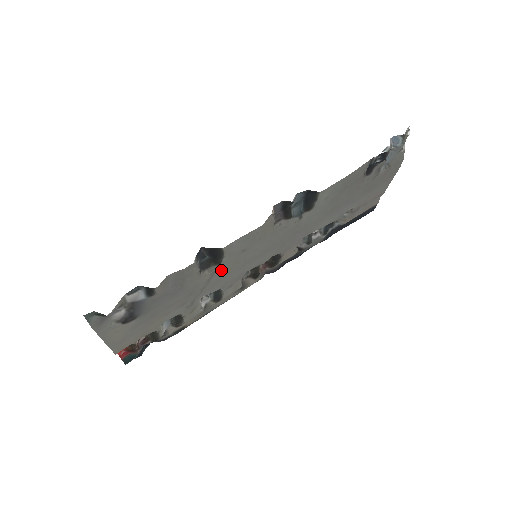
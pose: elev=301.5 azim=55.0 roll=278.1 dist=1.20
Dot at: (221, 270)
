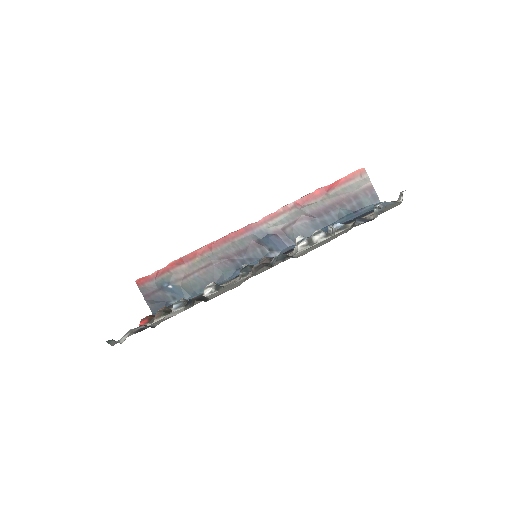
Dot at: (213, 295)
